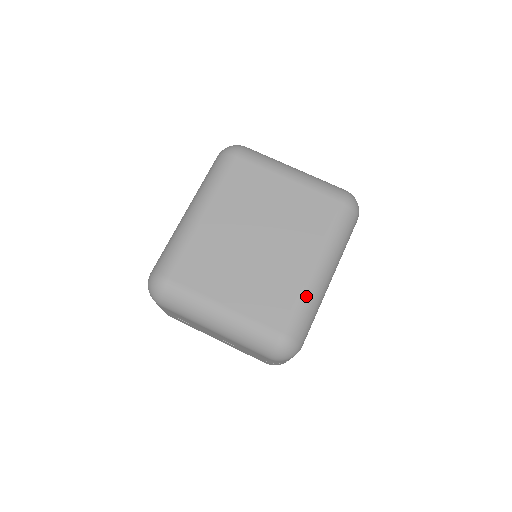
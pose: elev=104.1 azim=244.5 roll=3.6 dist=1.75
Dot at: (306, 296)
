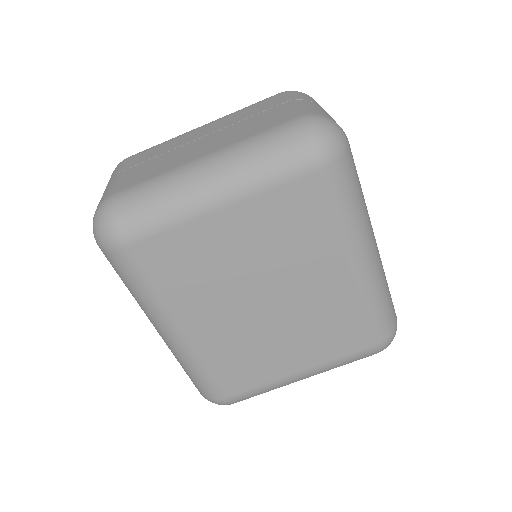
Dot at: (371, 300)
